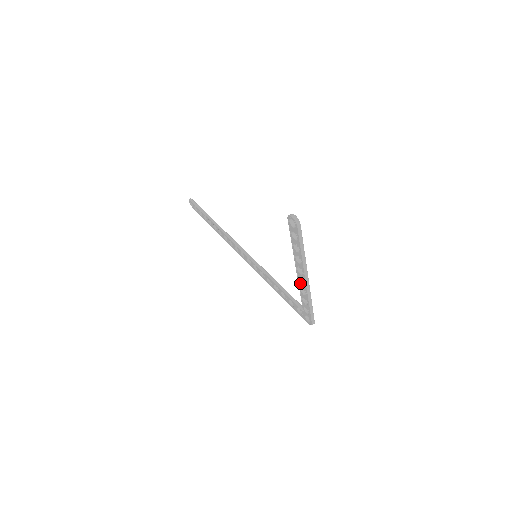
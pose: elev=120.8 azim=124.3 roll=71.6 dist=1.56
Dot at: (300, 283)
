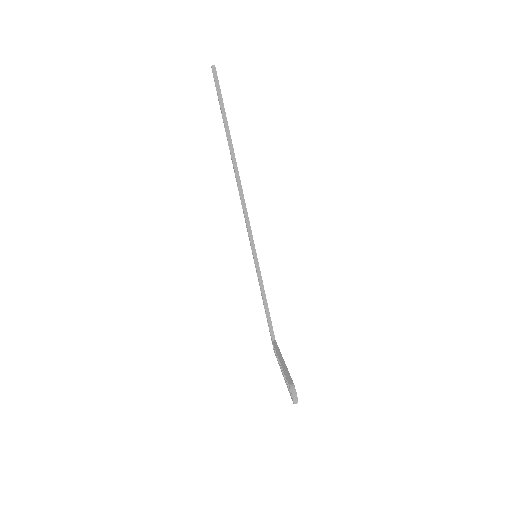
Dot at: (278, 358)
